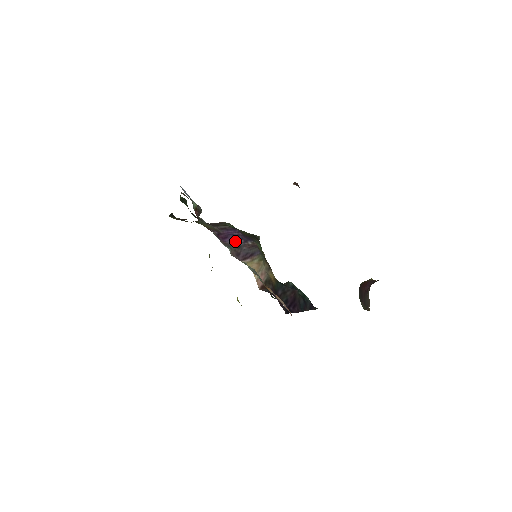
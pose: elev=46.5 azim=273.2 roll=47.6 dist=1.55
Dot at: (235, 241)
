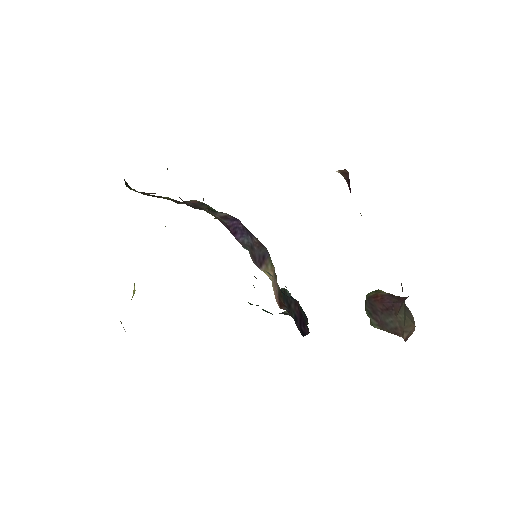
Dot at: (245, 238)
